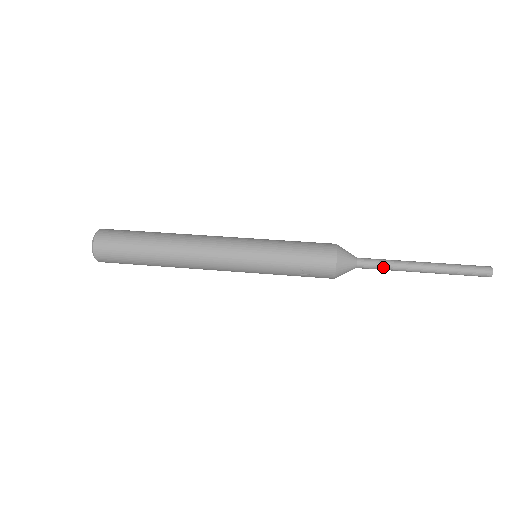
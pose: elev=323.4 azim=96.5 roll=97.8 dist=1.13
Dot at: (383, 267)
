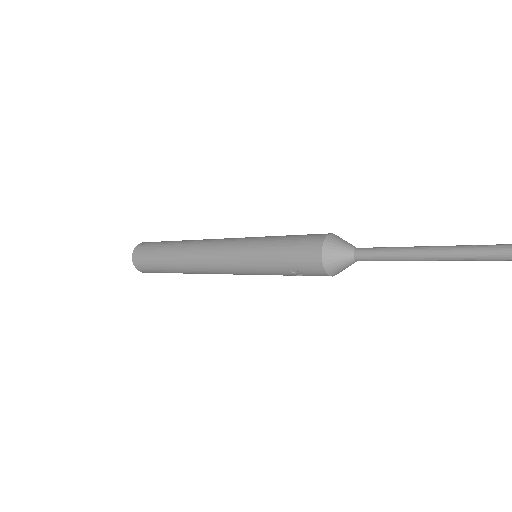
Dot at: (386, 259)
